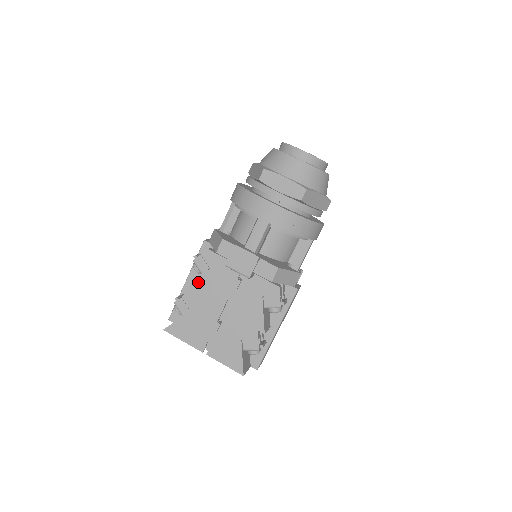
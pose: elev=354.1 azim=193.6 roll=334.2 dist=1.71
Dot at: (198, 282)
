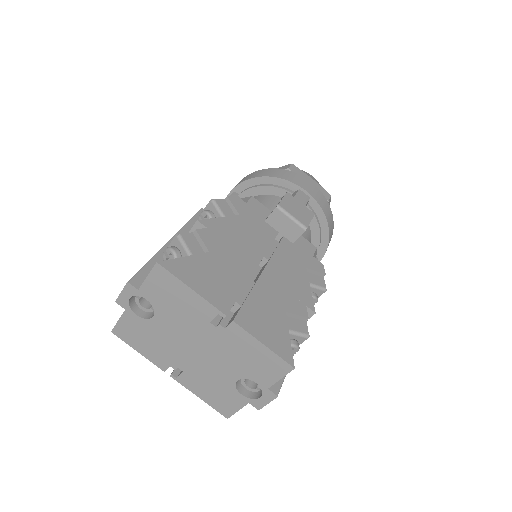
Dot at: (223, 222)
